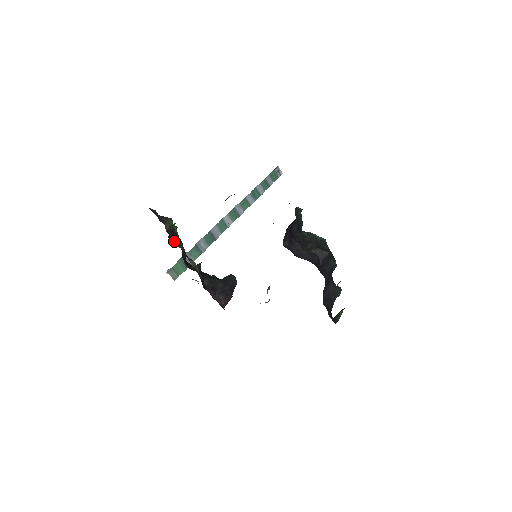
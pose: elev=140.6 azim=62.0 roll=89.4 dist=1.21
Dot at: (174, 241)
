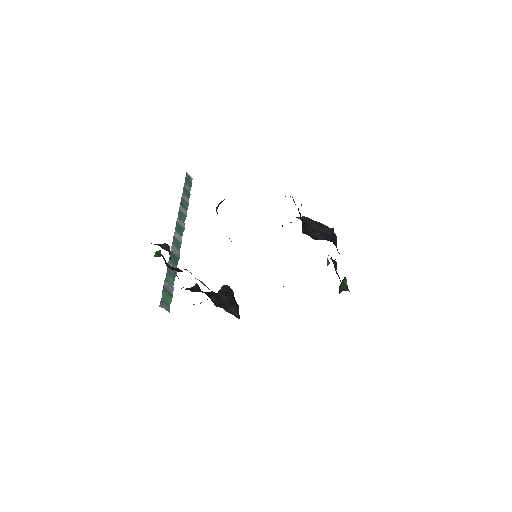
Dot at: (173, 268)
